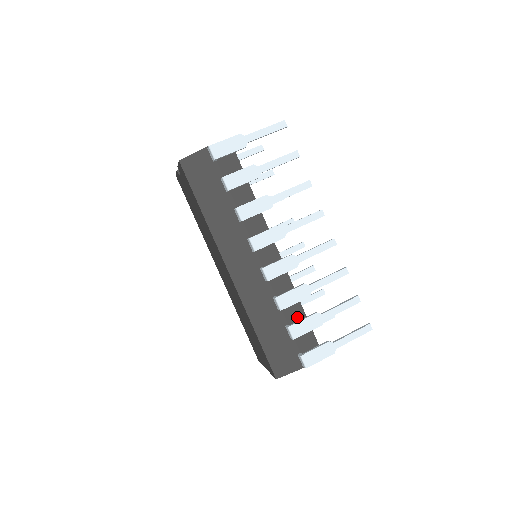
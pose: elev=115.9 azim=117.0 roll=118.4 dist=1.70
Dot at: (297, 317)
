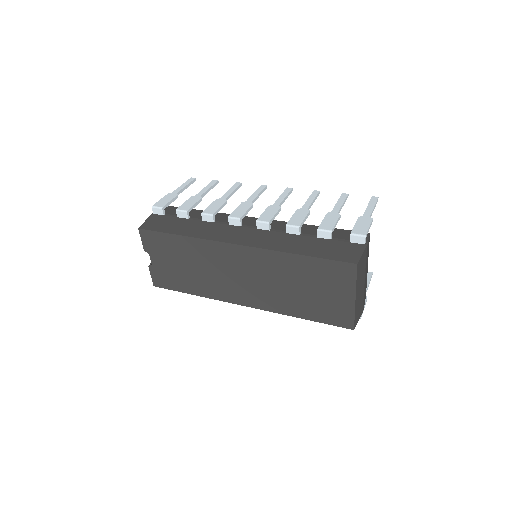
Dot at: occluded
